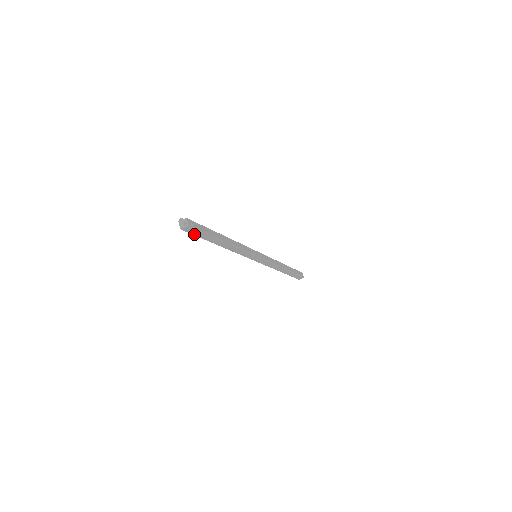
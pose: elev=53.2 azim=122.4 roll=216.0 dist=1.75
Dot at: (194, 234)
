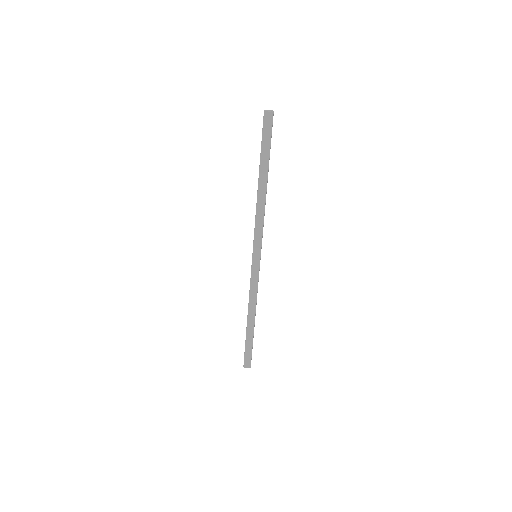
Dot at: (263, 133)
